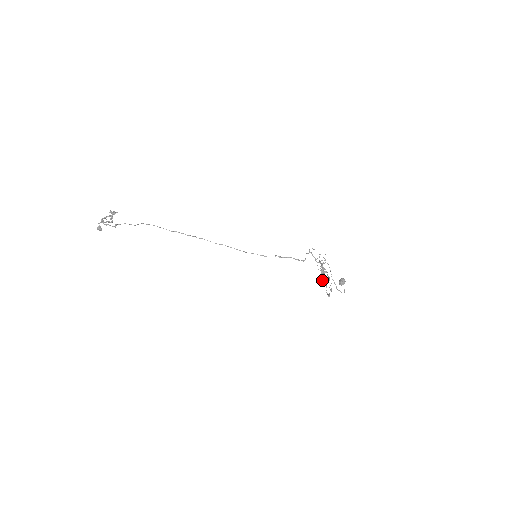
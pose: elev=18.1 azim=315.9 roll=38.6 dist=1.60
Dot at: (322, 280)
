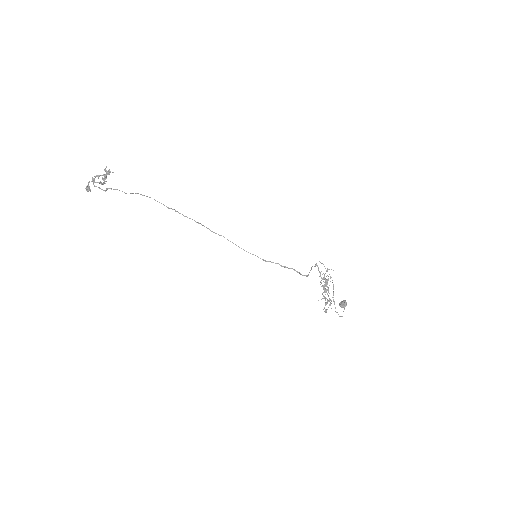
Dot at: (322, 298)
